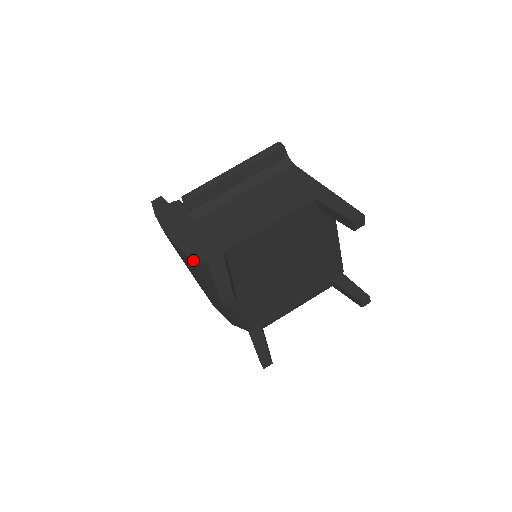
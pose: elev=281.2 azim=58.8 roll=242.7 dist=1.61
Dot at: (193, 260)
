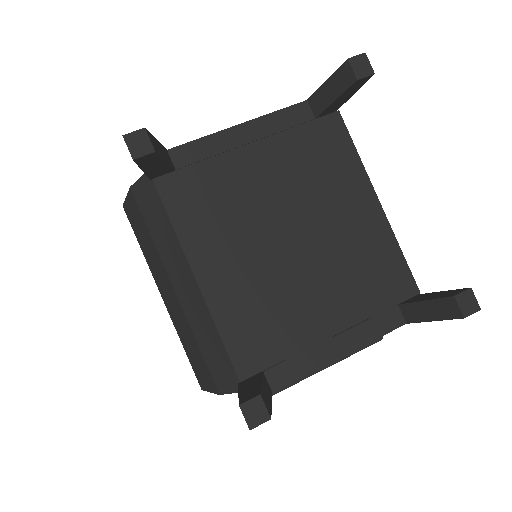
Dot at: (134, 189)
